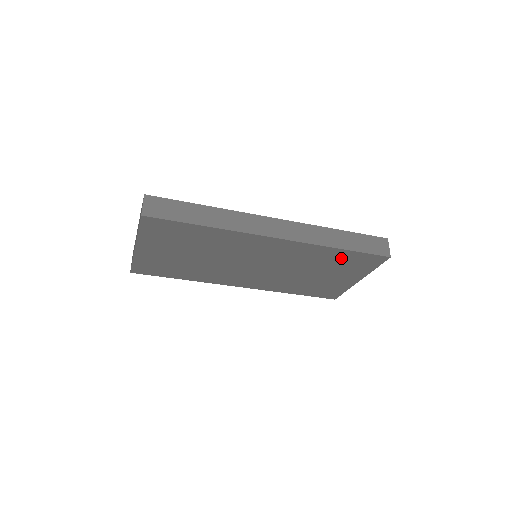
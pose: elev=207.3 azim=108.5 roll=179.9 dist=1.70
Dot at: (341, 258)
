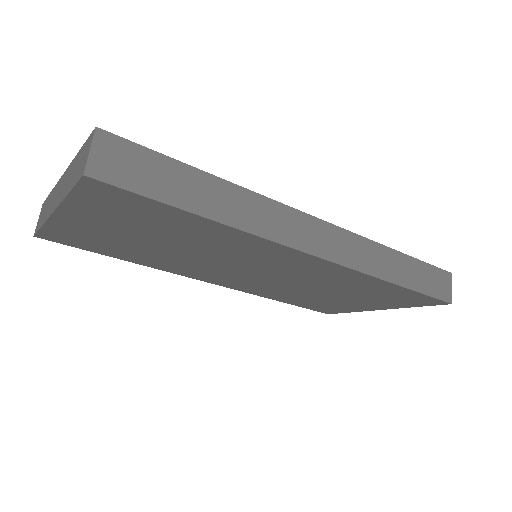
Dot at: (385, 291)
